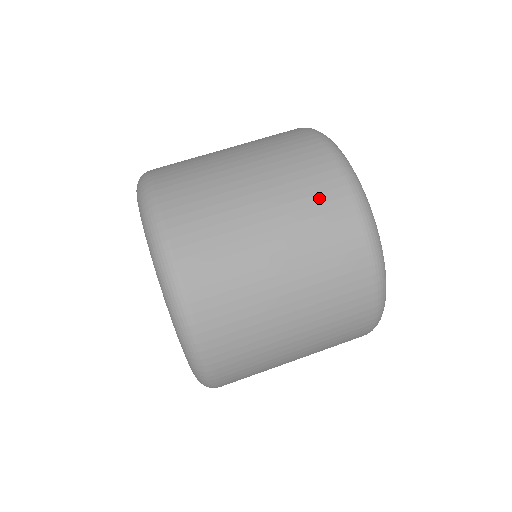
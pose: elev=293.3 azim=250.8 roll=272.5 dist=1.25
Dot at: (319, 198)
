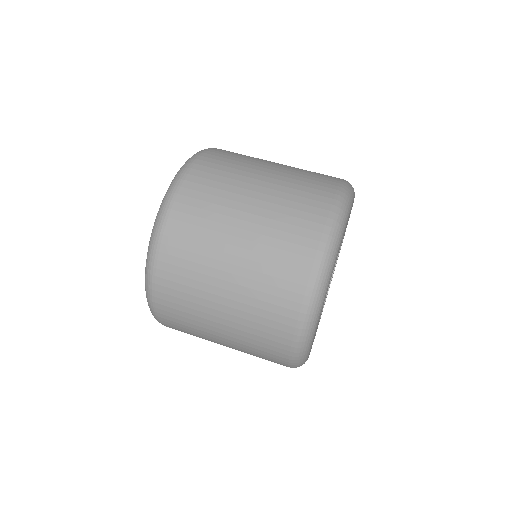
Dot at: (315, 179)
